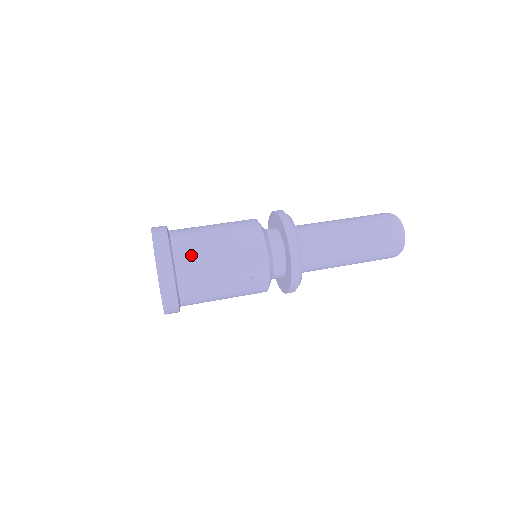
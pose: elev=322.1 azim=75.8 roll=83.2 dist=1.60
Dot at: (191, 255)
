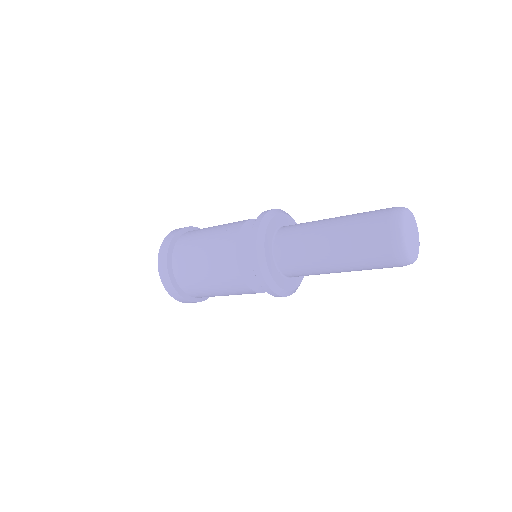
Dot at: occluded
